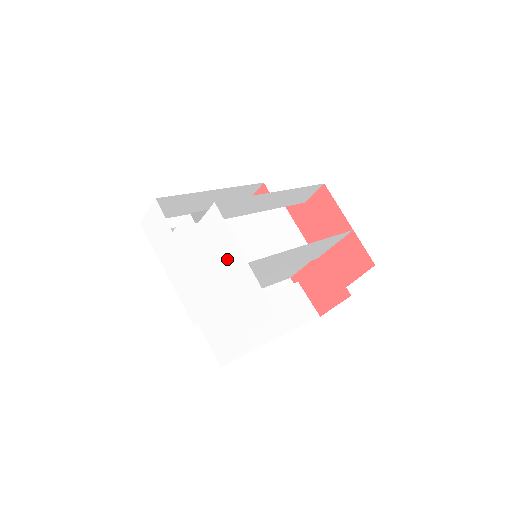
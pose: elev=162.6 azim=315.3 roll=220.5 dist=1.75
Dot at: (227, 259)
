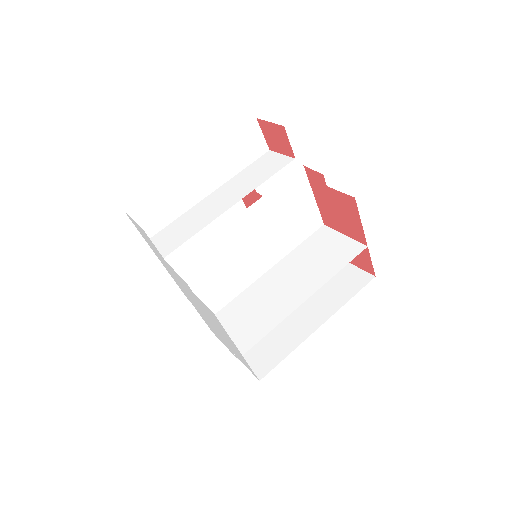
Dot at: (223, 333)
